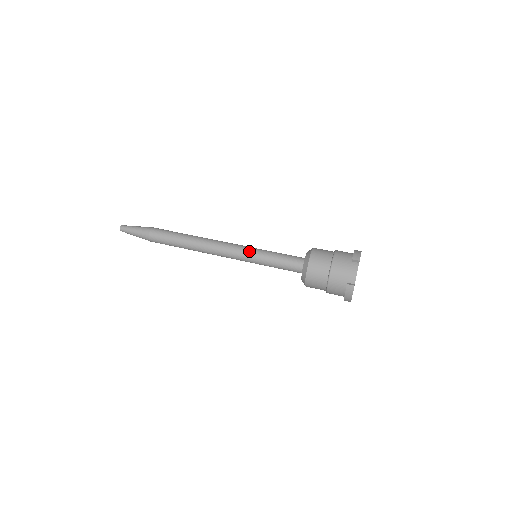
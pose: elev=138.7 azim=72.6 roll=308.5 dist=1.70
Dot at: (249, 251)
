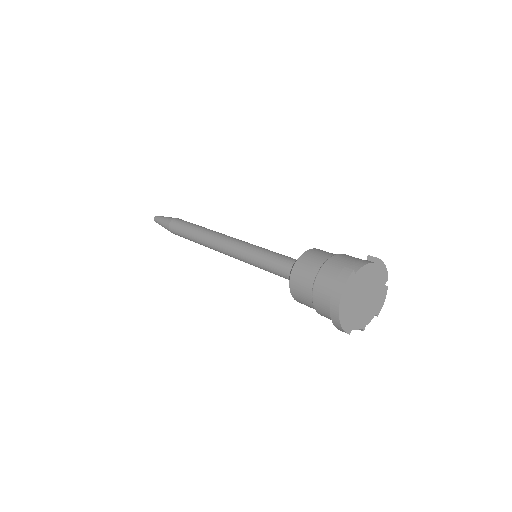
Dot at: (252, 244)
